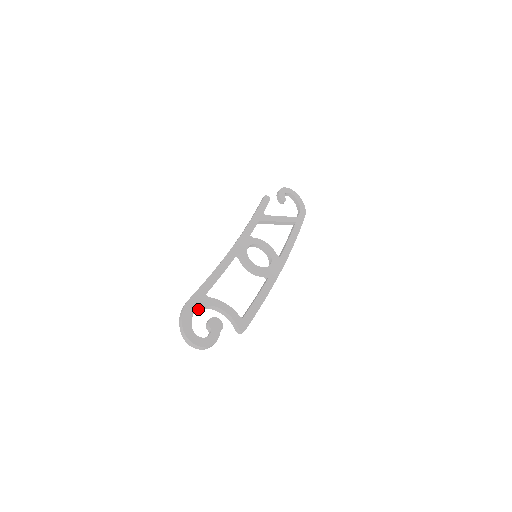
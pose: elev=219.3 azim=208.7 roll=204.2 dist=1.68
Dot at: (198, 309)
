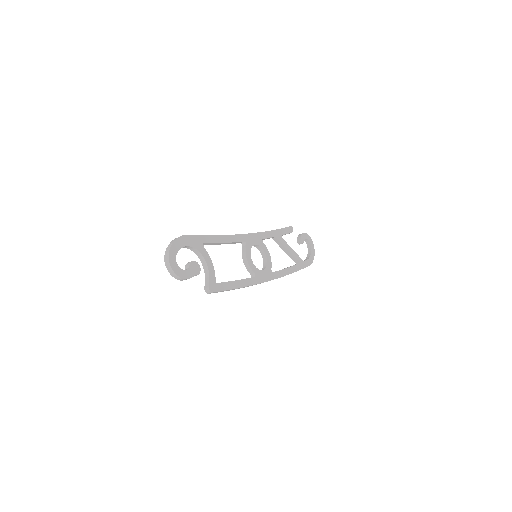
Dot at: (190, 248)
